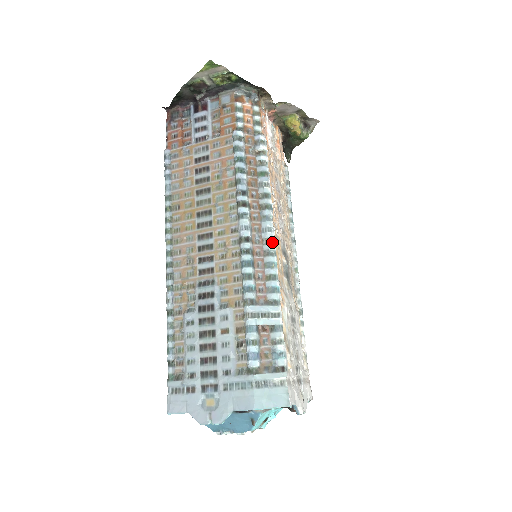
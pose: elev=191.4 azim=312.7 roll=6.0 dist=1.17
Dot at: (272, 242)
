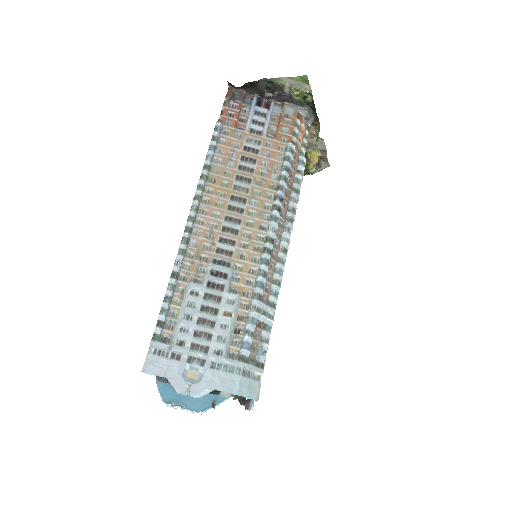
Dot at: (286, 252)
